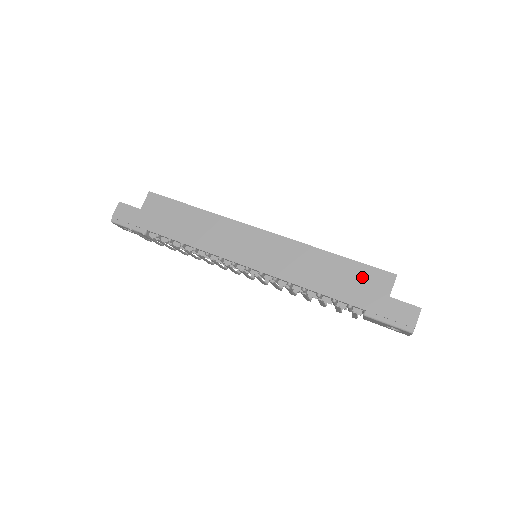
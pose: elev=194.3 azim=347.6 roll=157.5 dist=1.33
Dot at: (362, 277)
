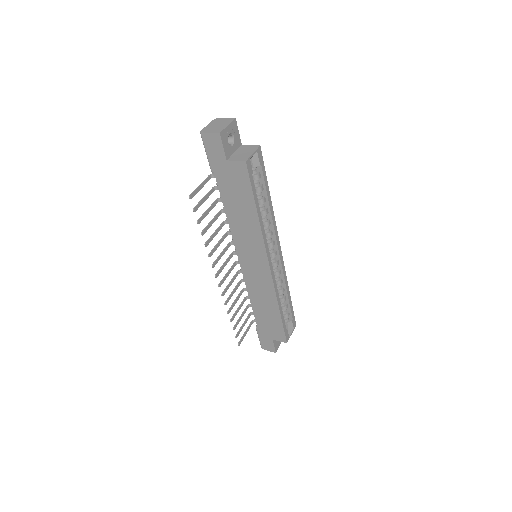
Dot at: (275, 327)
